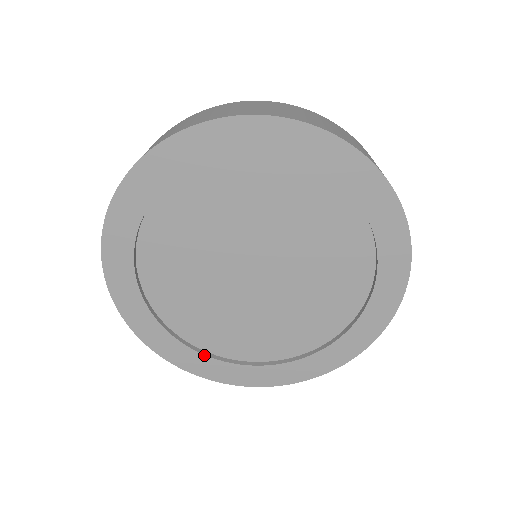
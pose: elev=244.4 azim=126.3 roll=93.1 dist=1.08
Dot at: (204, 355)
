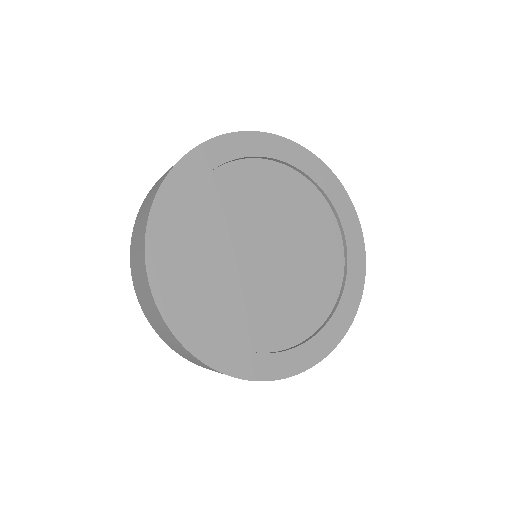
Dot at: (186, 301)
